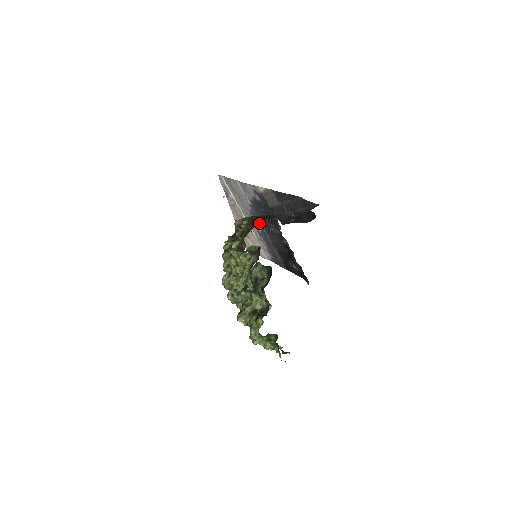
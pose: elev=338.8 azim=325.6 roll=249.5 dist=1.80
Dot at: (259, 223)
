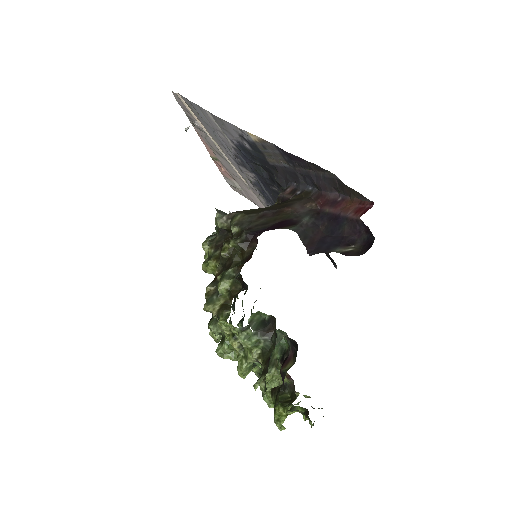
Dot at: (251, 173)
